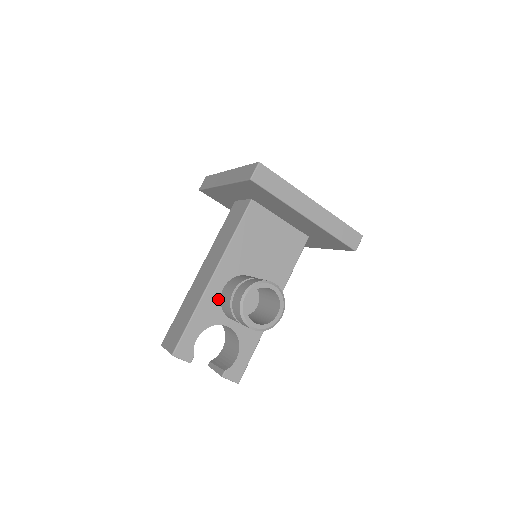
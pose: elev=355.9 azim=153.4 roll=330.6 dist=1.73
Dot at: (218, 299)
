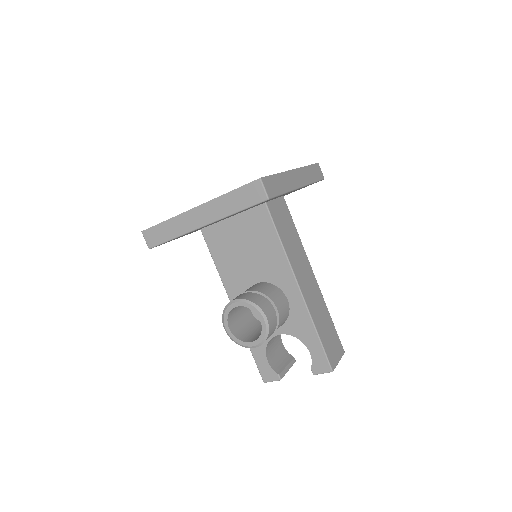
Dot at: occluded
